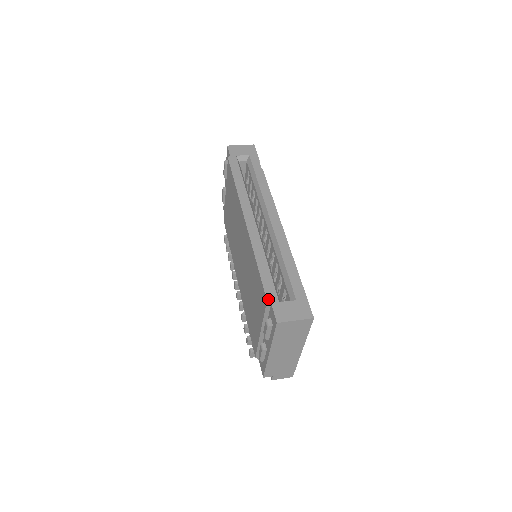
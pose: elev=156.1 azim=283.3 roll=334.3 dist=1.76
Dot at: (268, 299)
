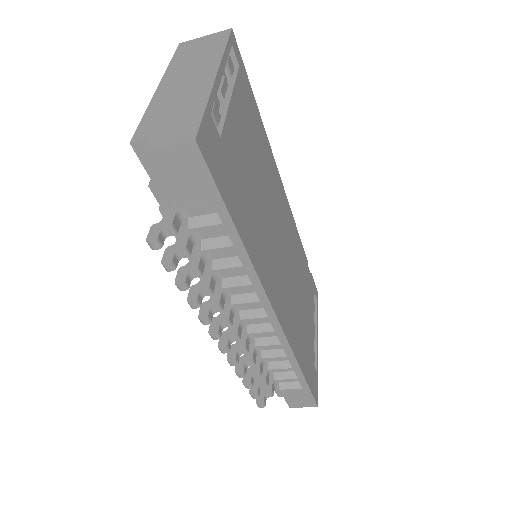
Dot at: occluded
